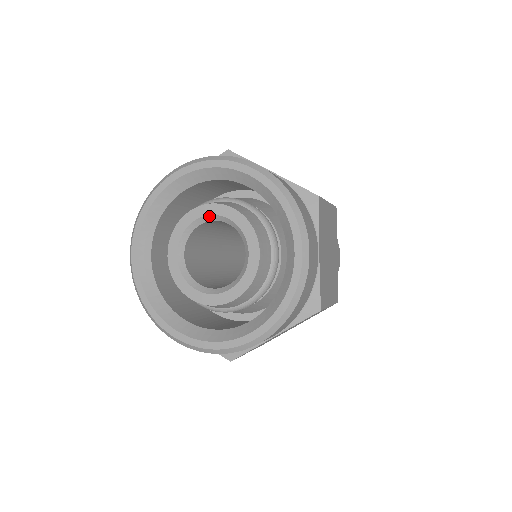
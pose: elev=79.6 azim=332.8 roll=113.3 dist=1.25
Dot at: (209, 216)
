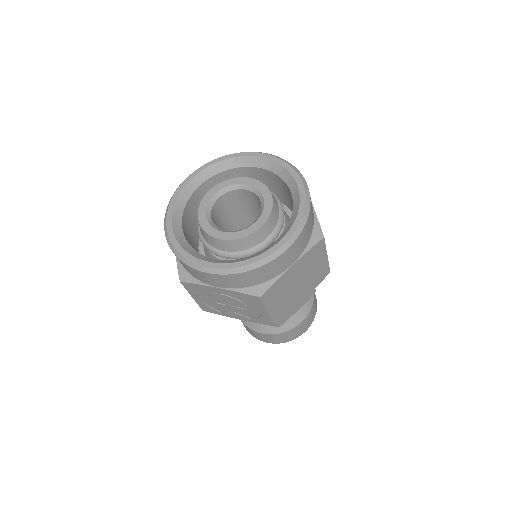
Dot at: (228, 187)
